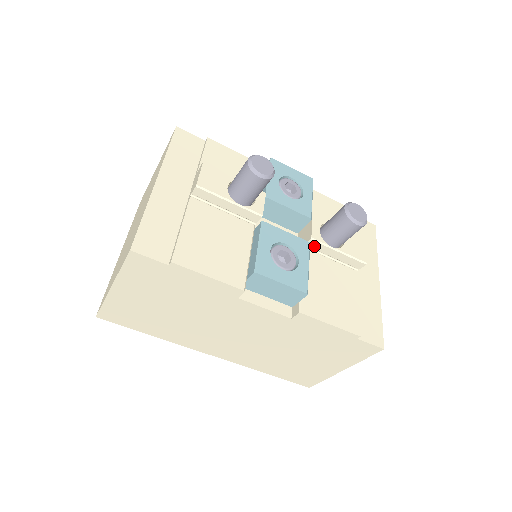
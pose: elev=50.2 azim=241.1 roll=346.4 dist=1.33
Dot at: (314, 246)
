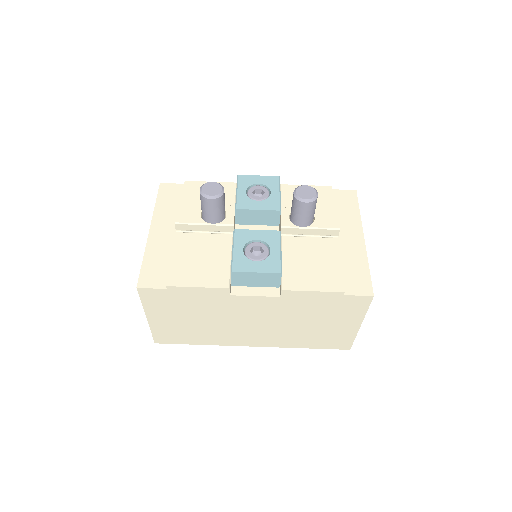
Dot at: (288, 232)
